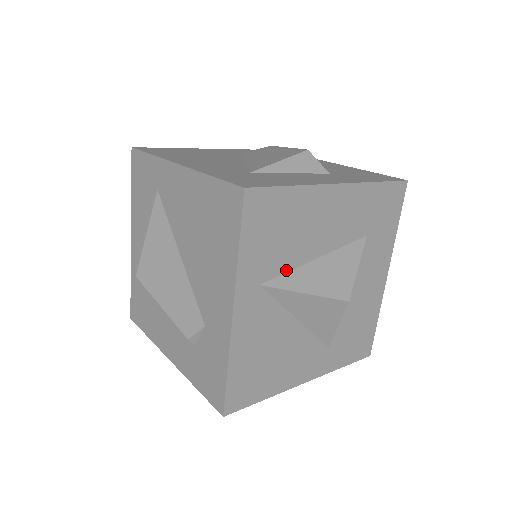
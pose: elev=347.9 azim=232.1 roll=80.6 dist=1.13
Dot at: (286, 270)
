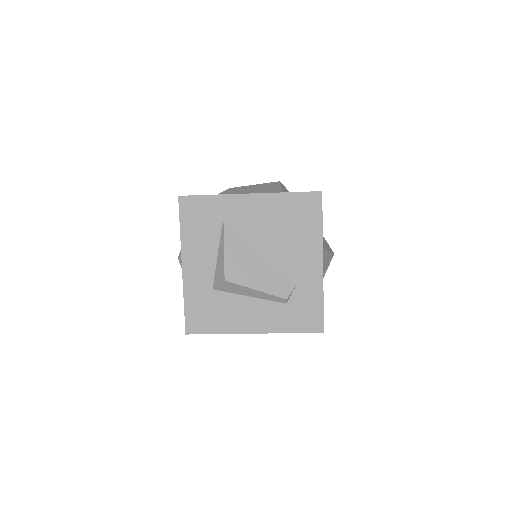
Dot at: occluded
